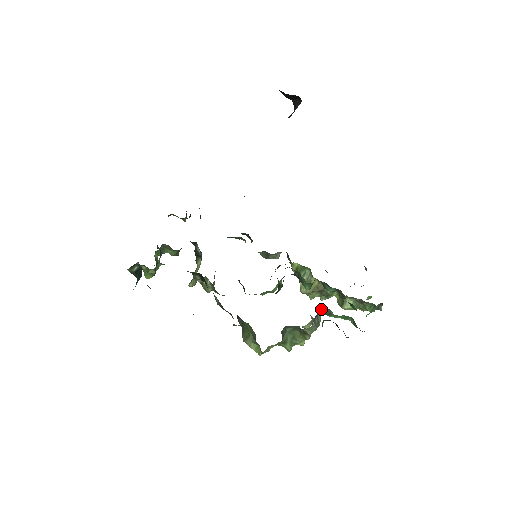
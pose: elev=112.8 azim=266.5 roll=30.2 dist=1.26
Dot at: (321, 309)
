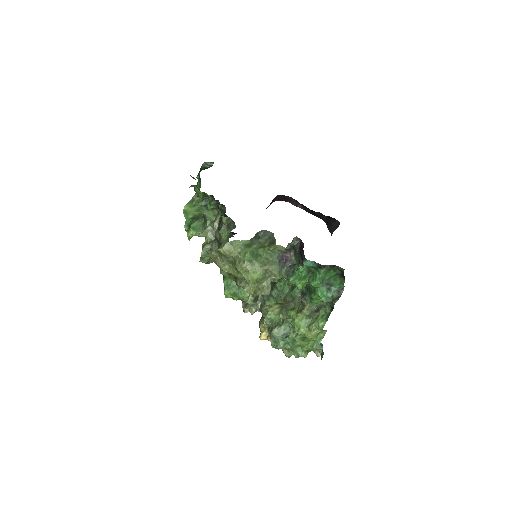
Dot at: (289, 266)
